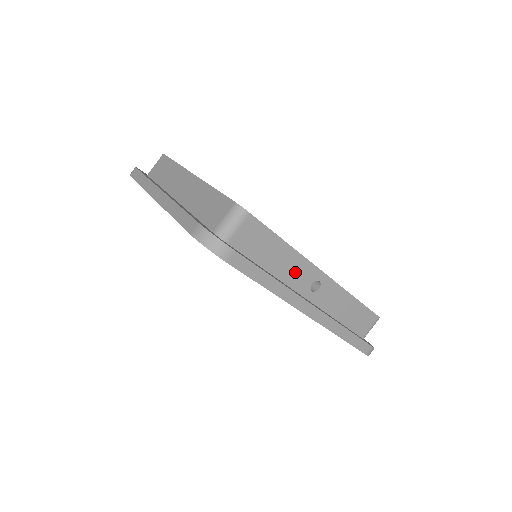
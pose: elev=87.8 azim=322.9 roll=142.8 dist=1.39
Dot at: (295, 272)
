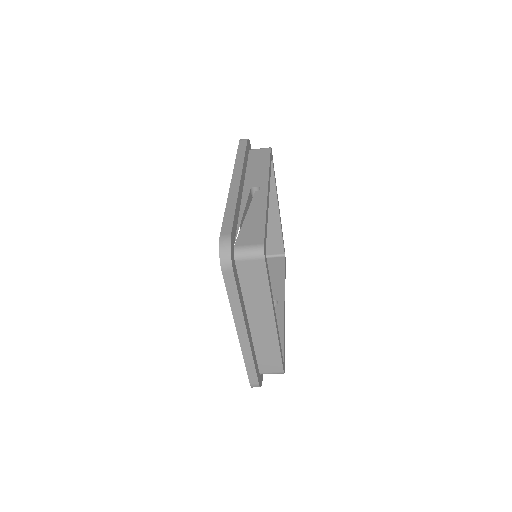
Dot at: occluded
